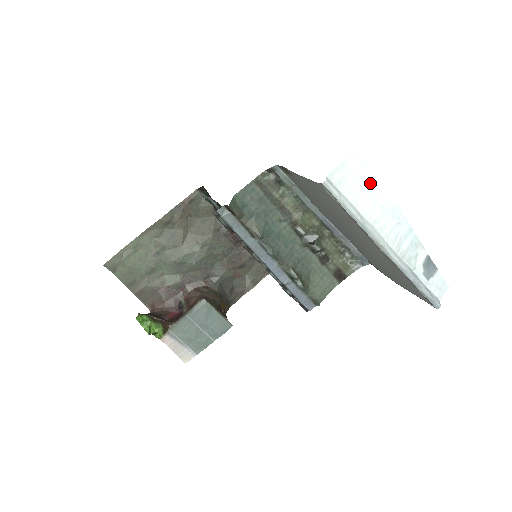
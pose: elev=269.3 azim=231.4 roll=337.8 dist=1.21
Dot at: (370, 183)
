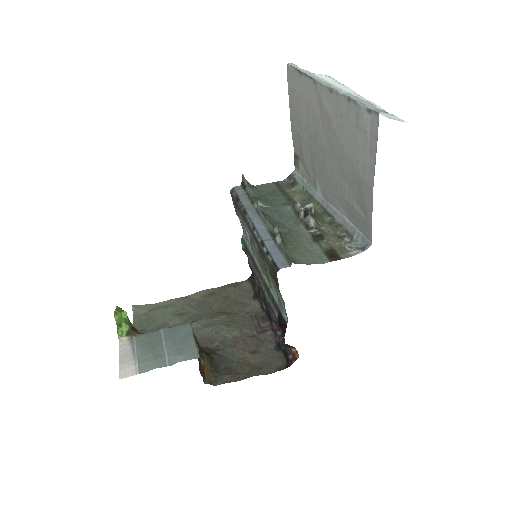
Dot at: (333, 82)
